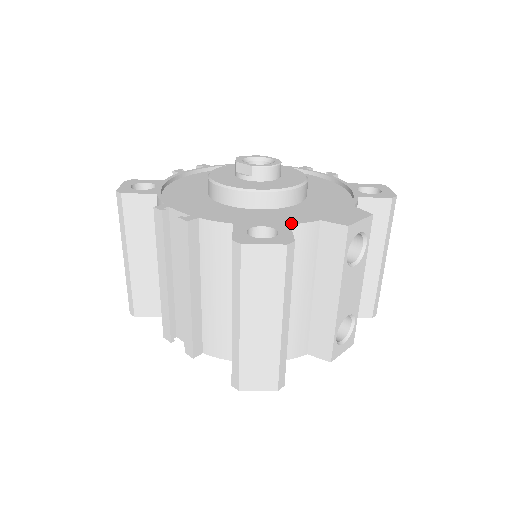
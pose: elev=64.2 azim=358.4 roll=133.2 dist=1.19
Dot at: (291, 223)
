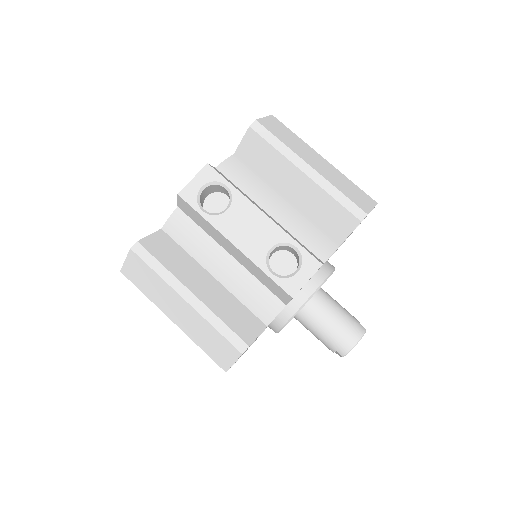
Dot at: (163, 227)
